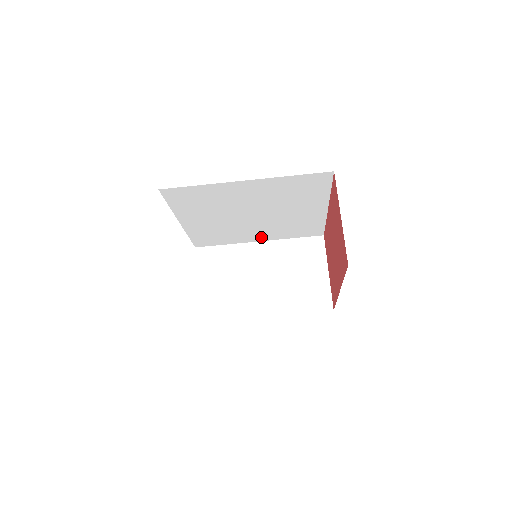
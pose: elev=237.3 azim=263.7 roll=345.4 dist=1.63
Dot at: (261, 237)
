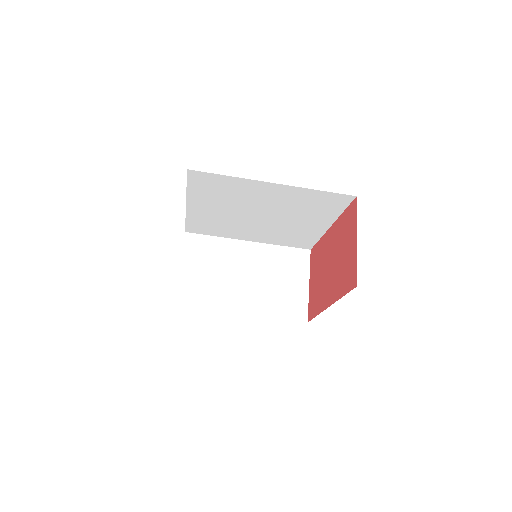
Dot at: (253, 237)
